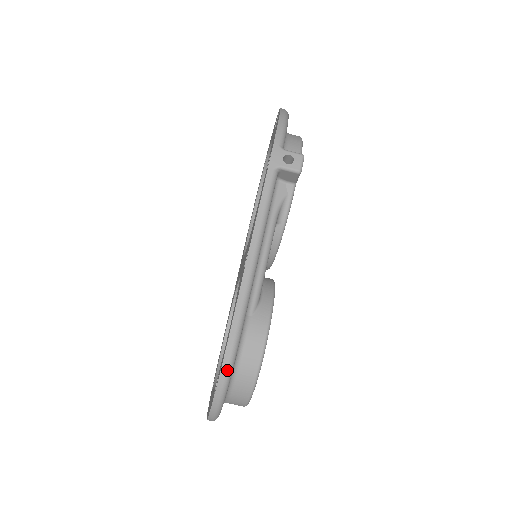
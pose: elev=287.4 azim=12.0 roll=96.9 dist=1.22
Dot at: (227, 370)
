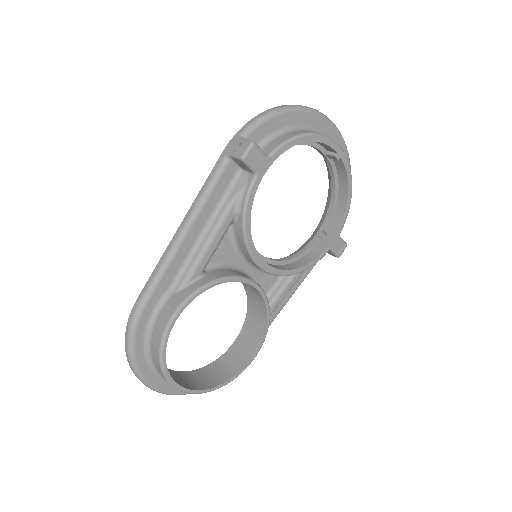
Dot at: (129, 330)
